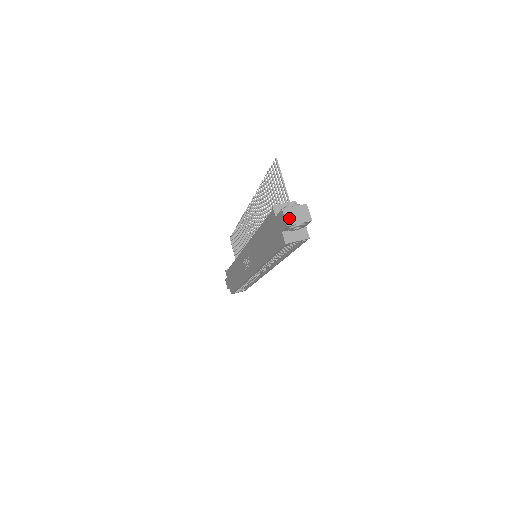
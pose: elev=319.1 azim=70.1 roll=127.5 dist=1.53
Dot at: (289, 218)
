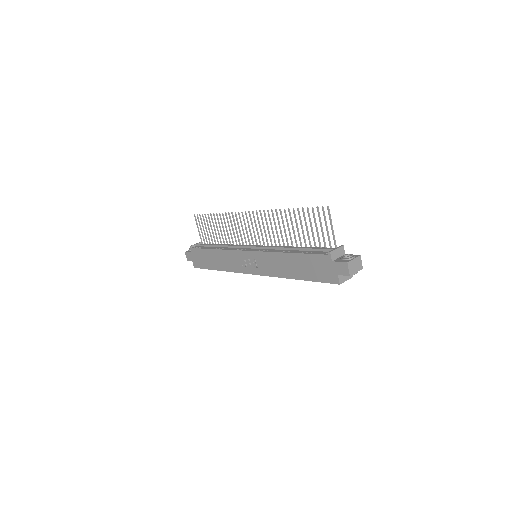
Dot at: (351, 269)
